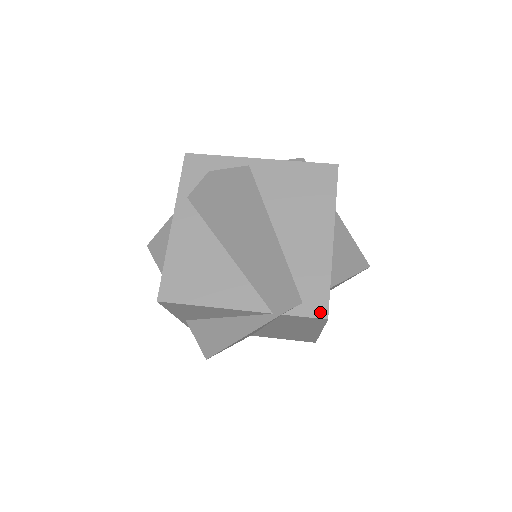
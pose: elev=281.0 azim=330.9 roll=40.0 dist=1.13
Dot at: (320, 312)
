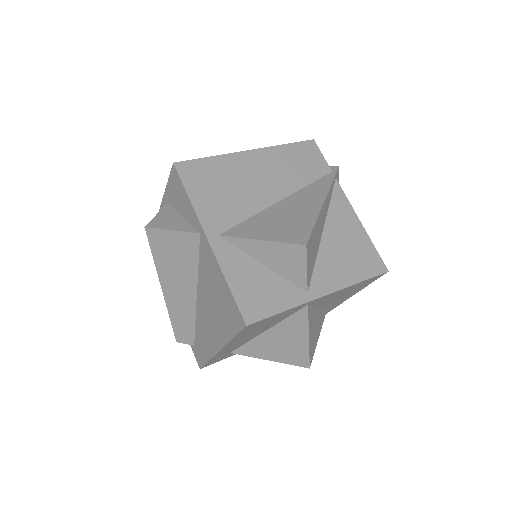
Dot at: (198, 361)
